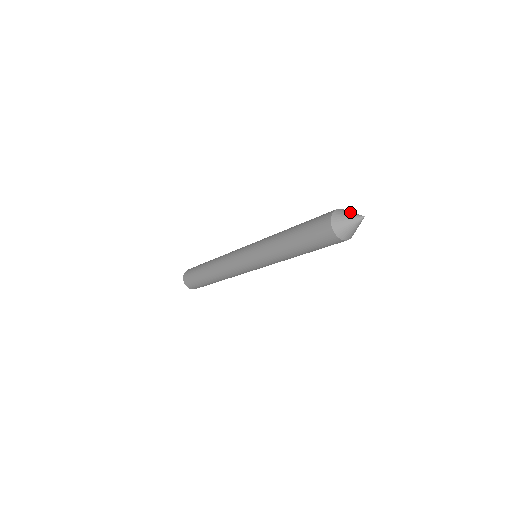
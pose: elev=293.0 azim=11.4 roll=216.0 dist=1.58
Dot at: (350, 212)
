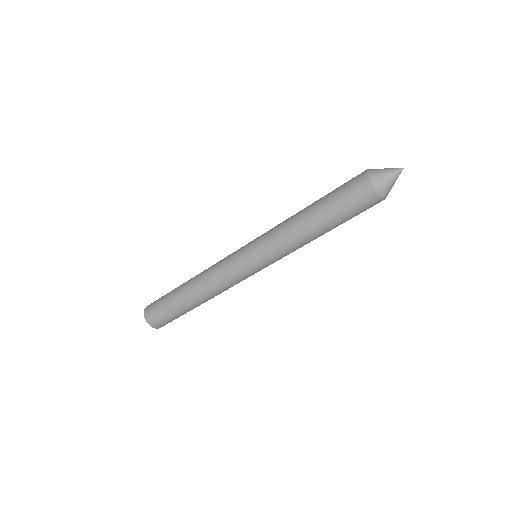
Dot at: (385, 168)
